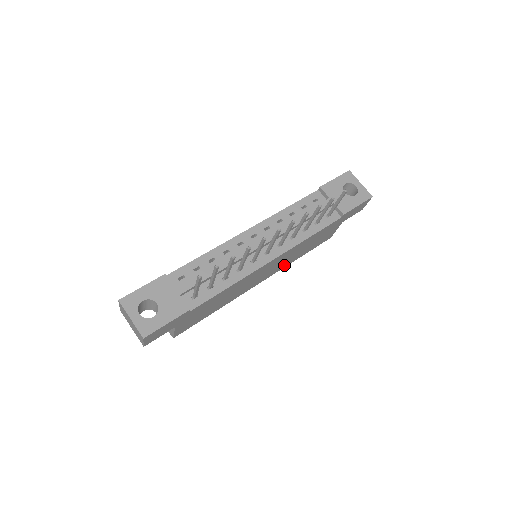
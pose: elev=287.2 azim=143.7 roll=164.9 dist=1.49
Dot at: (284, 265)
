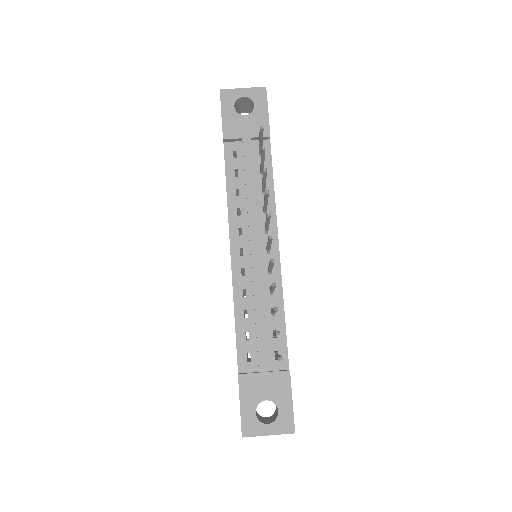
Dot at: occluded
